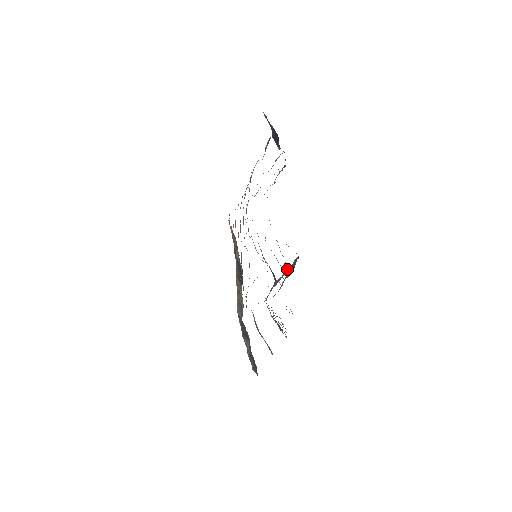
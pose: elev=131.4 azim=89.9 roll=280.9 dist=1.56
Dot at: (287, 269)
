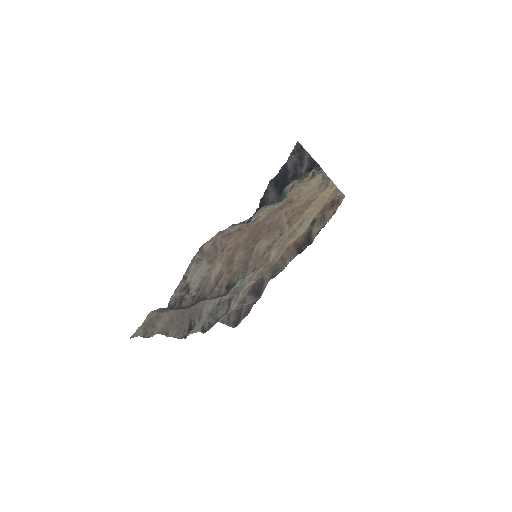
Dot at: (195, 301)
